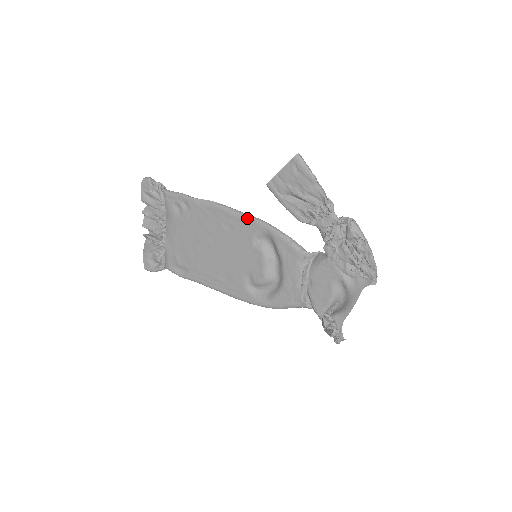
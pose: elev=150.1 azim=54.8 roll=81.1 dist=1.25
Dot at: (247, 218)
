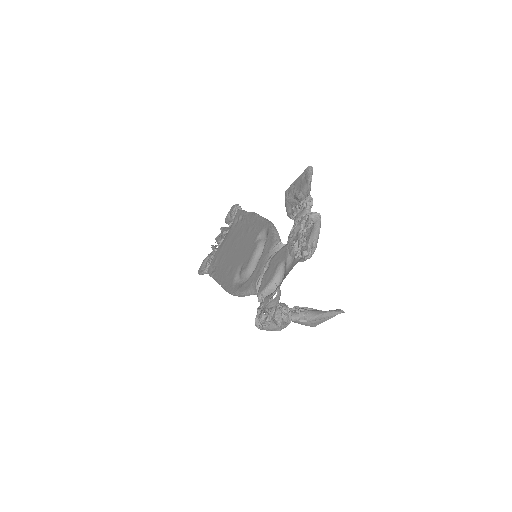
Dot at: (264, 220)
